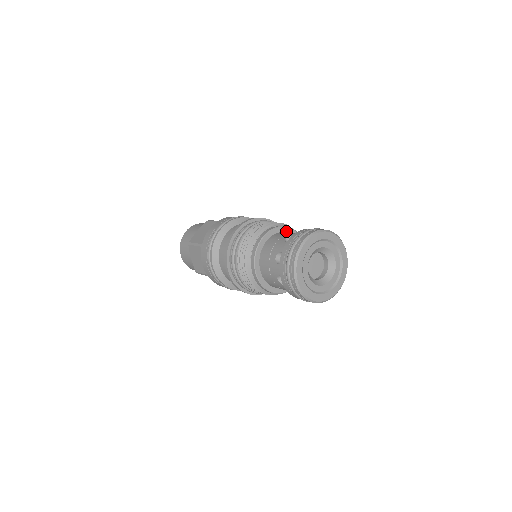
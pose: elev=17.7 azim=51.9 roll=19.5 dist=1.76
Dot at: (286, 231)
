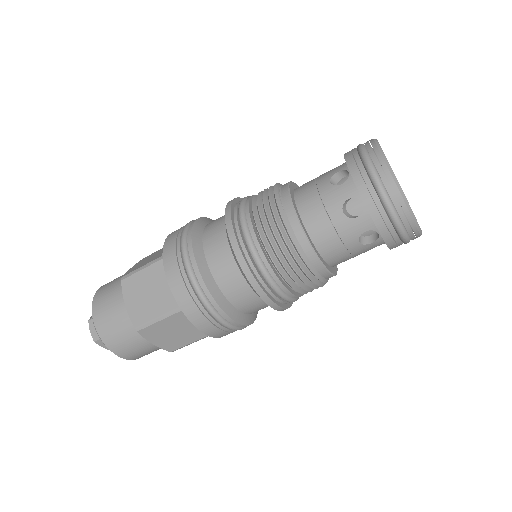
Dot at: occluded
